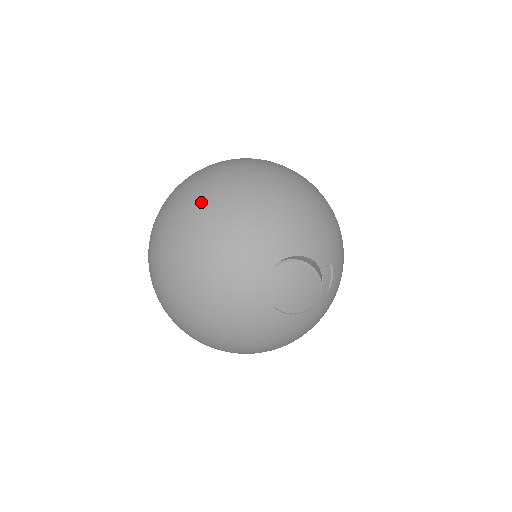
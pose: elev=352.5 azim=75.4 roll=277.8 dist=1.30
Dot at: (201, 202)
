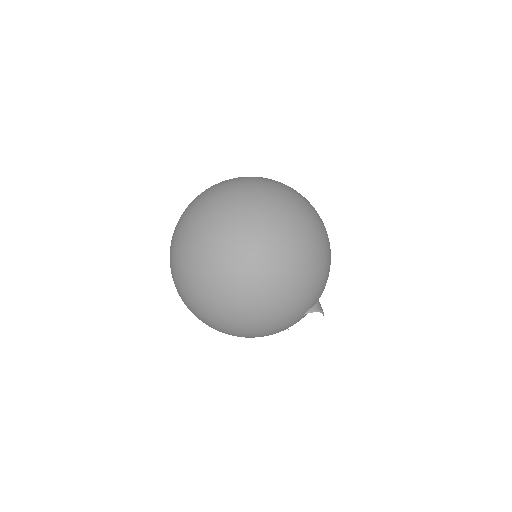
Dot at: (276, 271)
